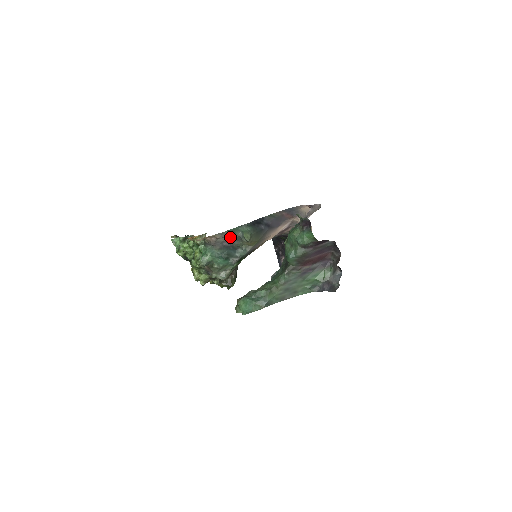
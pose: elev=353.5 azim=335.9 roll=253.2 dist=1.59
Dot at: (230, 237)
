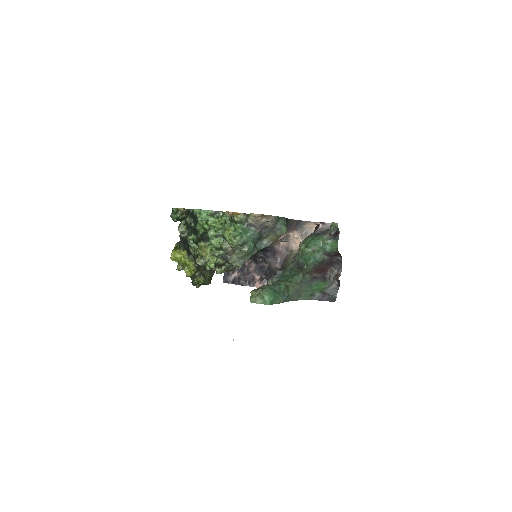
Dot at: (273, 224)
